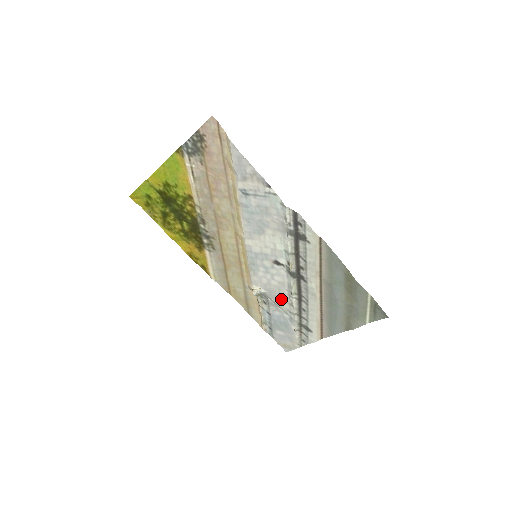
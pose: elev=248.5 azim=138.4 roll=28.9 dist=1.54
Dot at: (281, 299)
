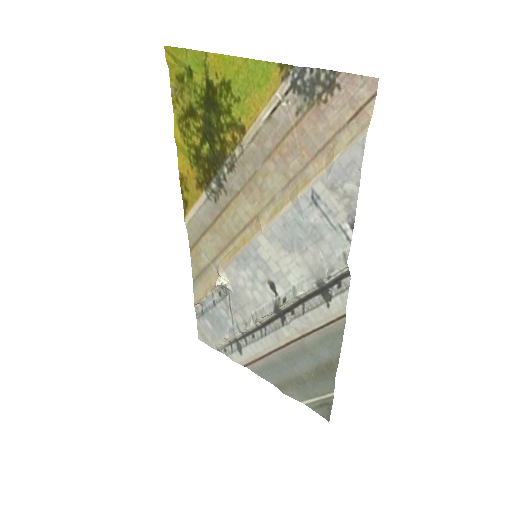
Dot at: (240, 310)
